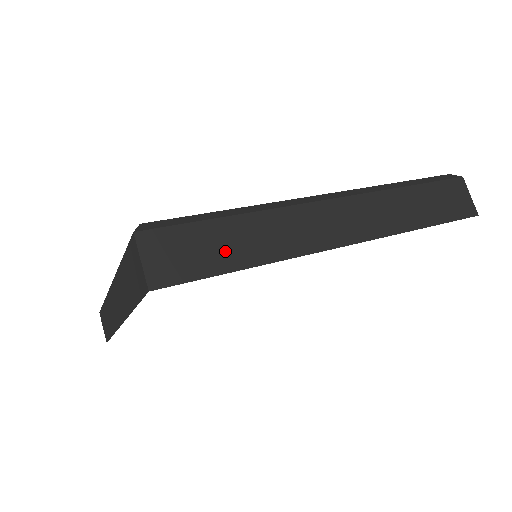
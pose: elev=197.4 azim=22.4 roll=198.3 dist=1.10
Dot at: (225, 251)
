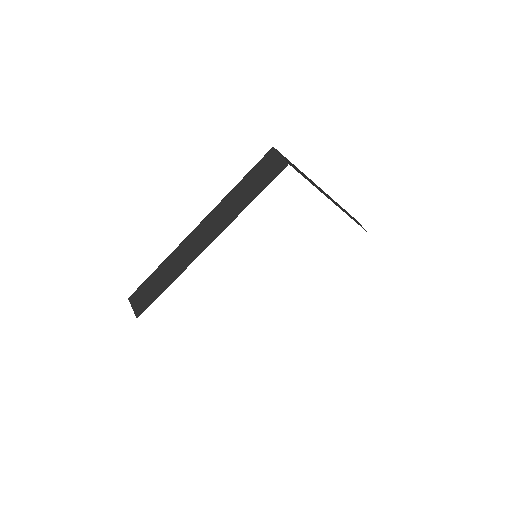
Dot at: (158, 286)
